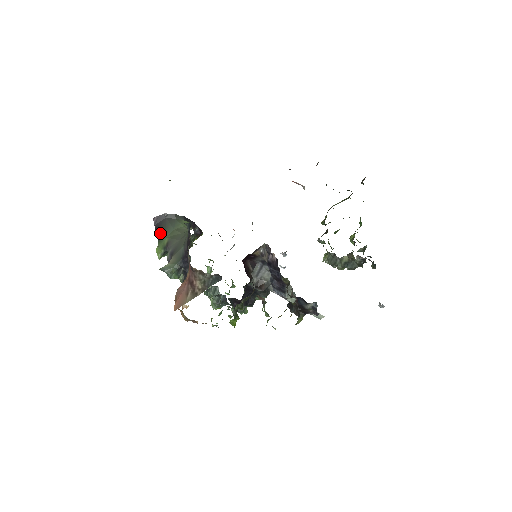
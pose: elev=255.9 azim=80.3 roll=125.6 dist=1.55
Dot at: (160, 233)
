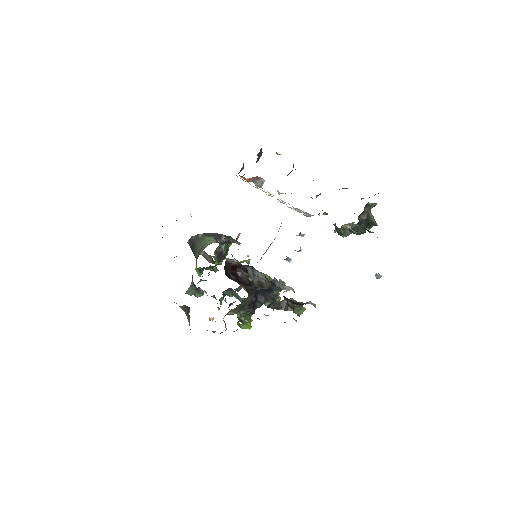
Dot at: (194, 254)
